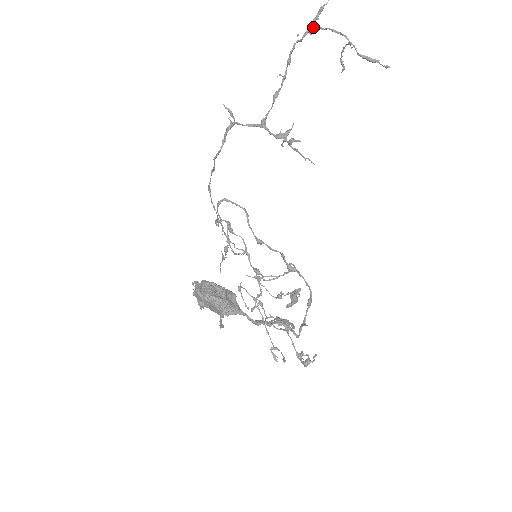
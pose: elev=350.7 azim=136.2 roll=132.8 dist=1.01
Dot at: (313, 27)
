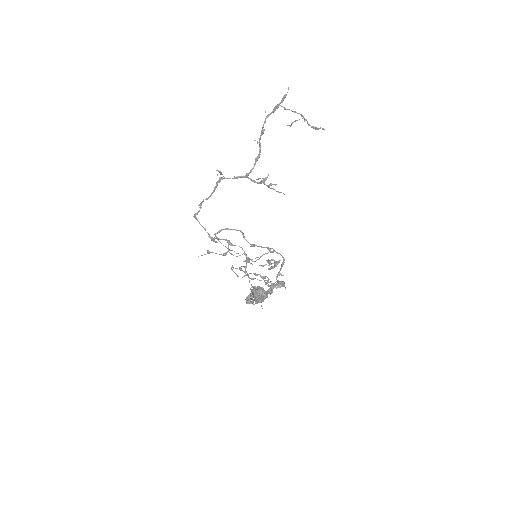
Dot at: (278, 107)
